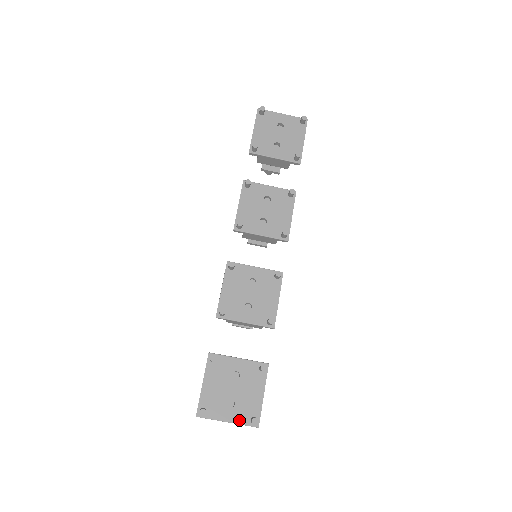
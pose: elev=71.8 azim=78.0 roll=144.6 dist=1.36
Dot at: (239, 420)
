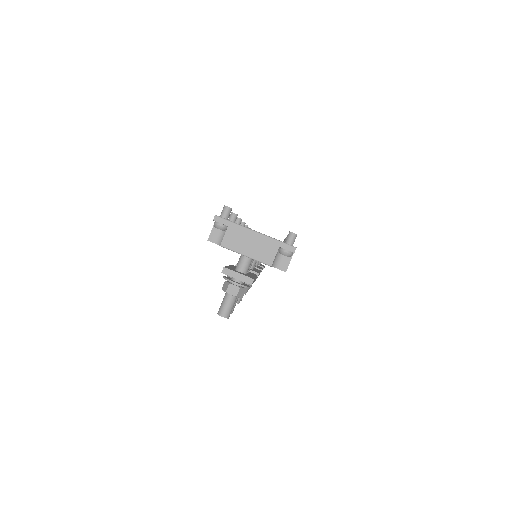
Dot at: (270, 237)
